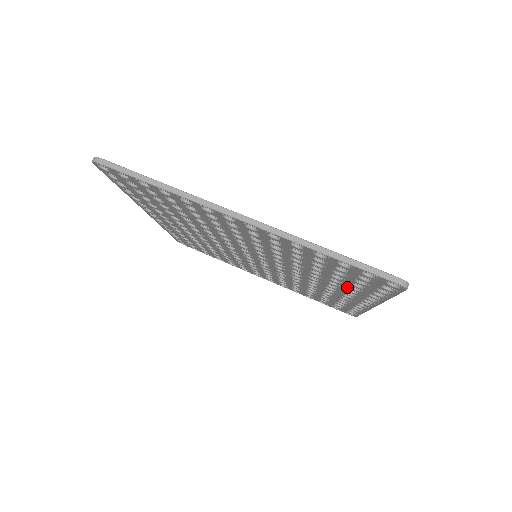
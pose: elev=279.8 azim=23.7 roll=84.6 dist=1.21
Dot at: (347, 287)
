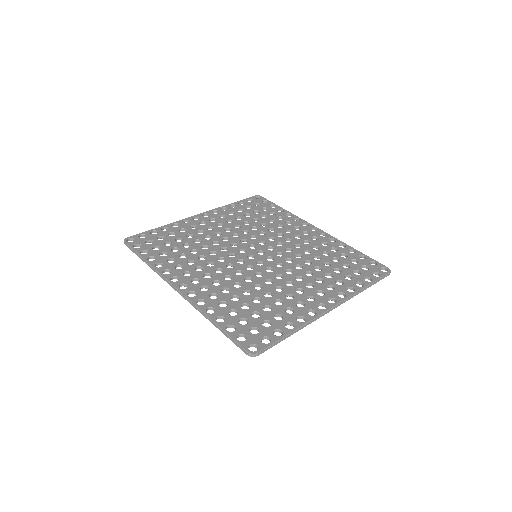
Dot at: occluded
